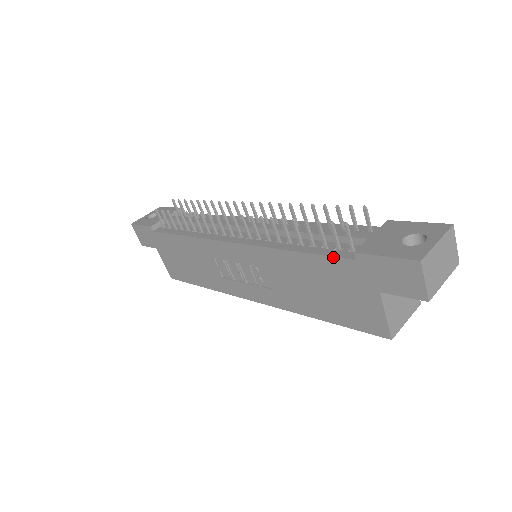
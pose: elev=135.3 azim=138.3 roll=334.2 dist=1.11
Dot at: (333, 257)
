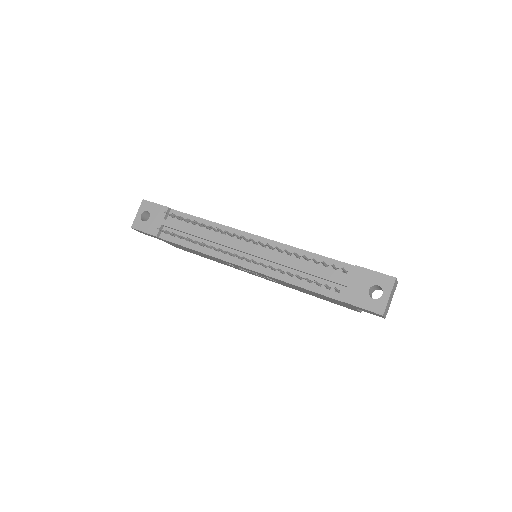
Dot at: occluded
